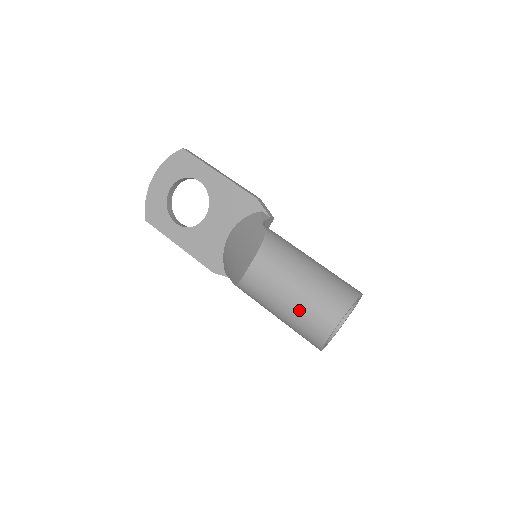
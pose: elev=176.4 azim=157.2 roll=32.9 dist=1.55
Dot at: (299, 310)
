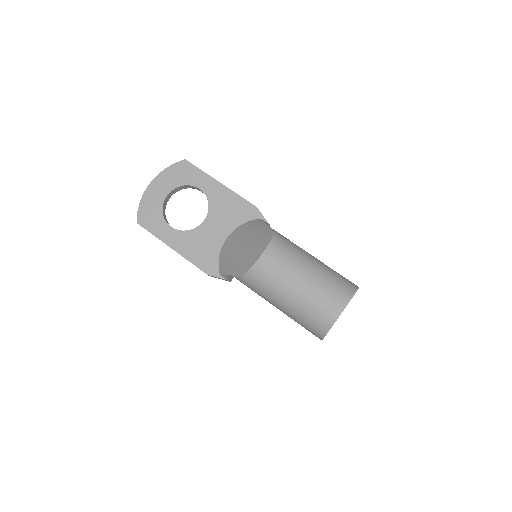
Dot at: (309, 294)
